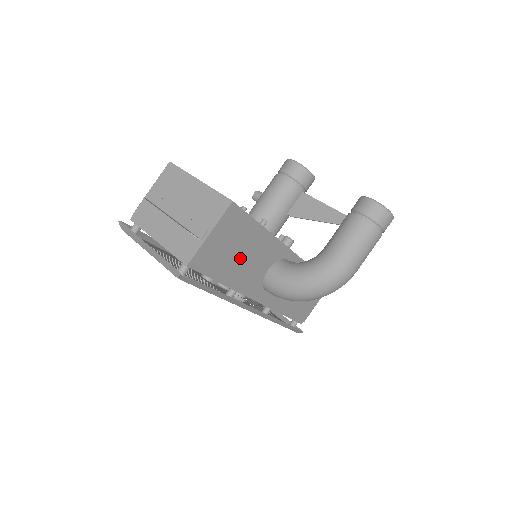
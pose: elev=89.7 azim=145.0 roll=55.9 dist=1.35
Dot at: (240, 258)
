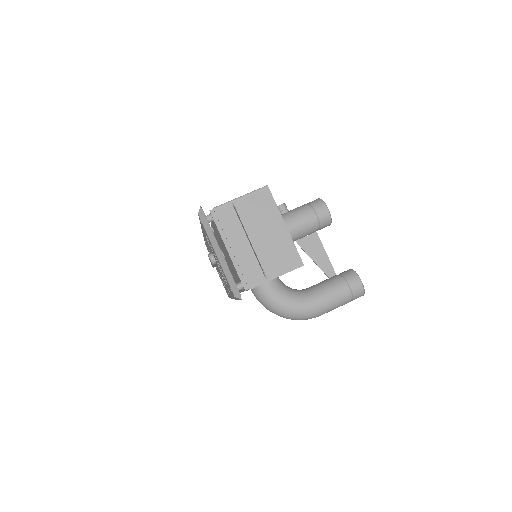
Dot at: occluded
